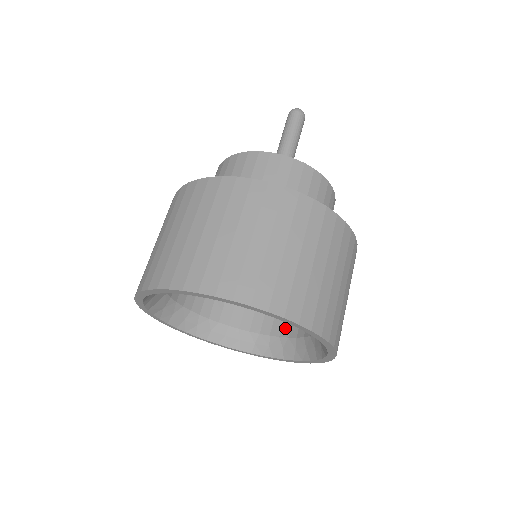
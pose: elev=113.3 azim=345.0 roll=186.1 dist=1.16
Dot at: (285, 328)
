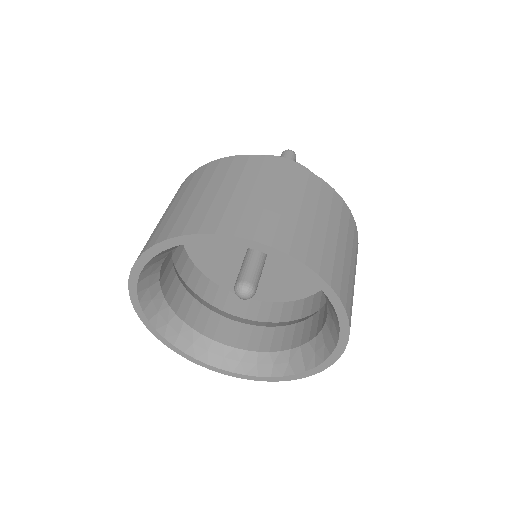
Dot at: (231, 337)
